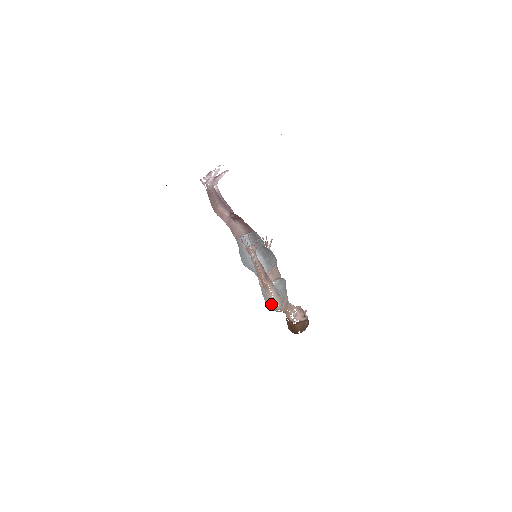
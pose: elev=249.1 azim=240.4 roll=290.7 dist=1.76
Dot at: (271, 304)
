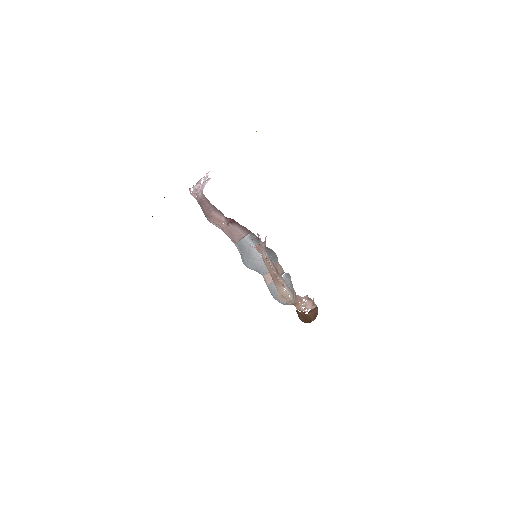
Dot at: (283, 298)
